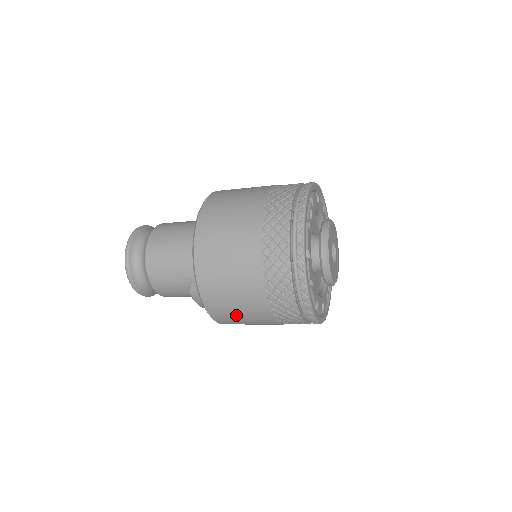
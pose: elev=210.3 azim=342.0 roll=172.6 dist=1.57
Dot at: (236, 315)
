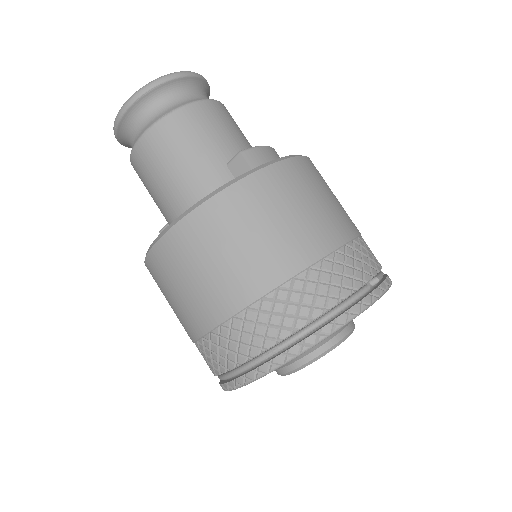
Dot at: occluded
